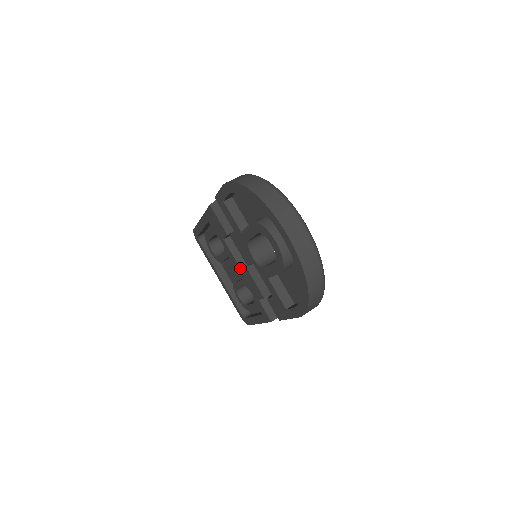
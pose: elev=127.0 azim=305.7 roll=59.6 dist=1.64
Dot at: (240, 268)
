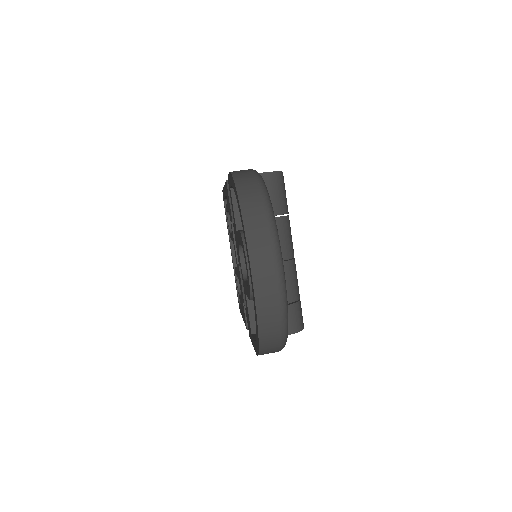
Dot at: (237, 260)
